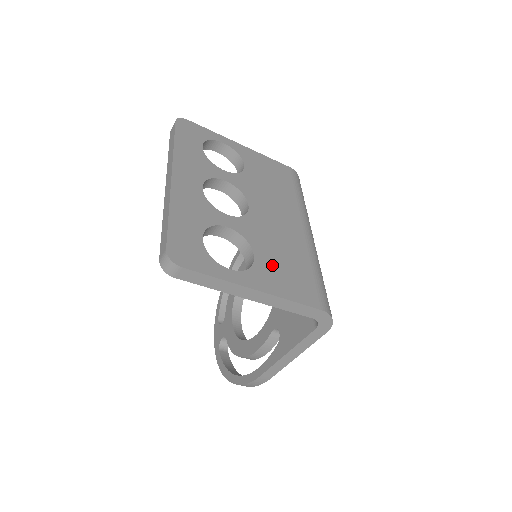
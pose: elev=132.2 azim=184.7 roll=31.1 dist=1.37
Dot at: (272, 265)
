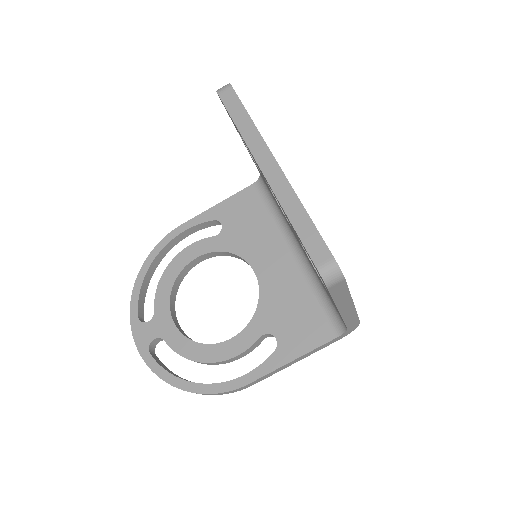
Dot at: occluded
